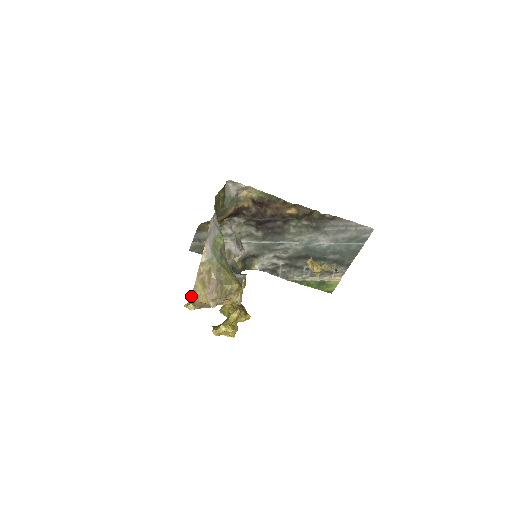
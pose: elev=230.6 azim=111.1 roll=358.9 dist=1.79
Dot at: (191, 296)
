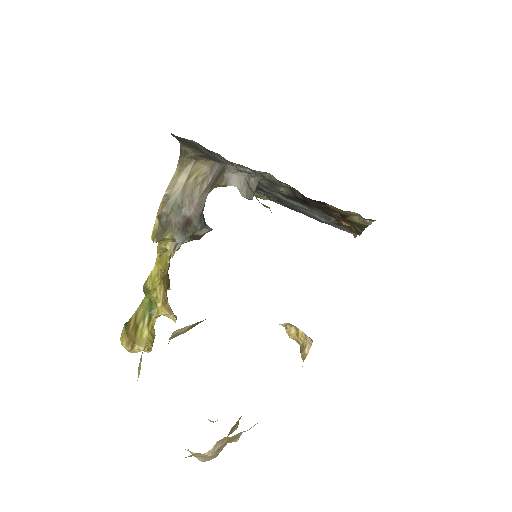
Dot at: occluded
